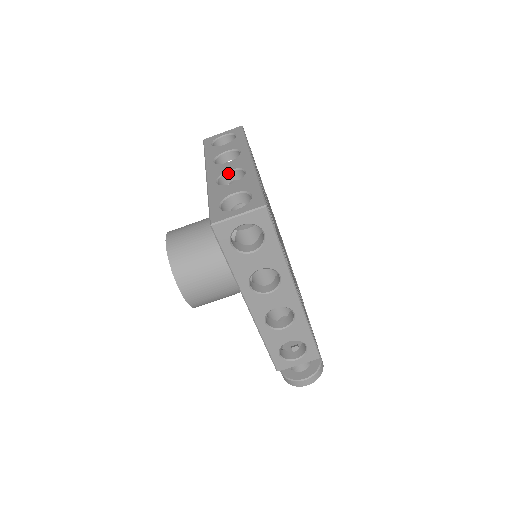
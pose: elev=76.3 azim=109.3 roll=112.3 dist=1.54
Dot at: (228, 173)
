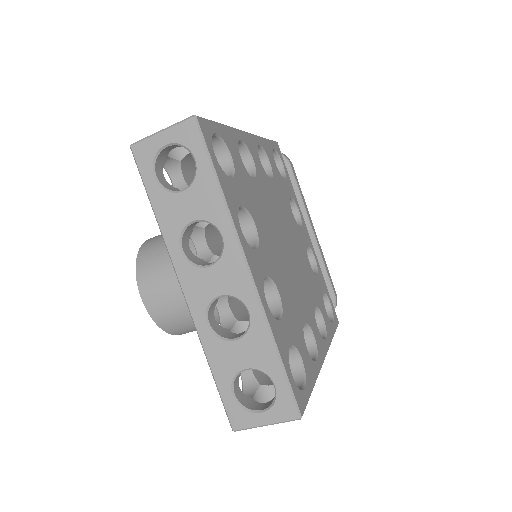
Dot at: occluded
